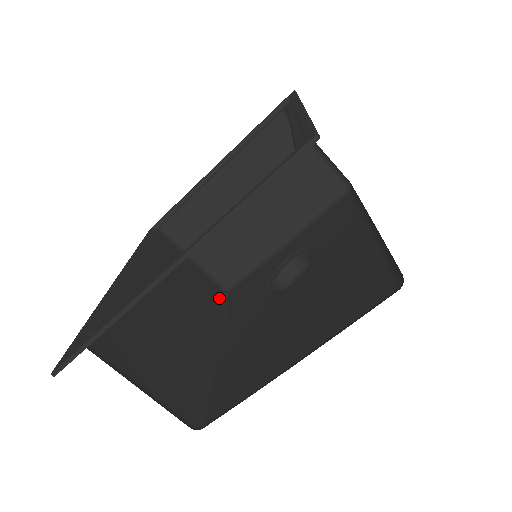
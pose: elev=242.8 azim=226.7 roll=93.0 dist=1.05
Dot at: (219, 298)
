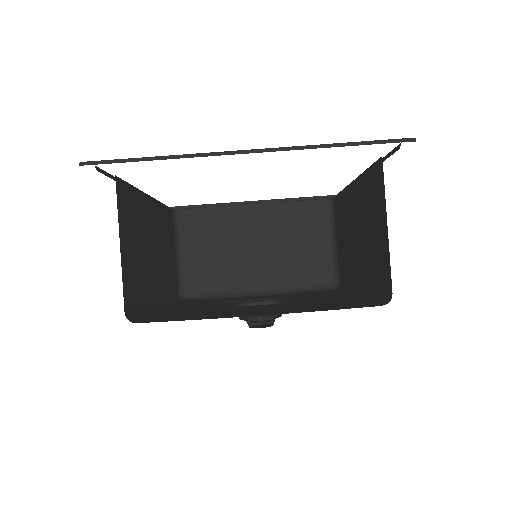
Dot at: (175, 294)
